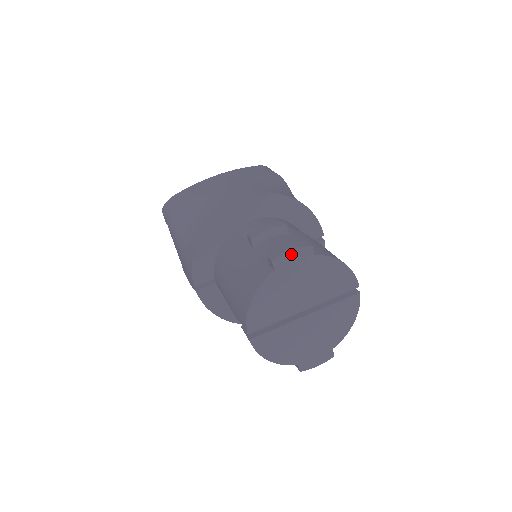
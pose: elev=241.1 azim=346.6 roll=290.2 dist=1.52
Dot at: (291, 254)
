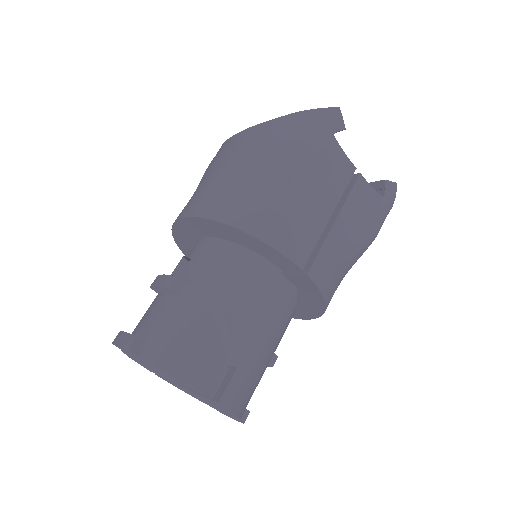
Dot at: occluded
